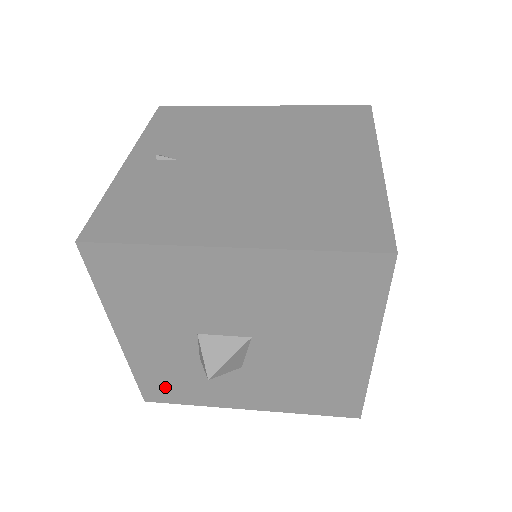
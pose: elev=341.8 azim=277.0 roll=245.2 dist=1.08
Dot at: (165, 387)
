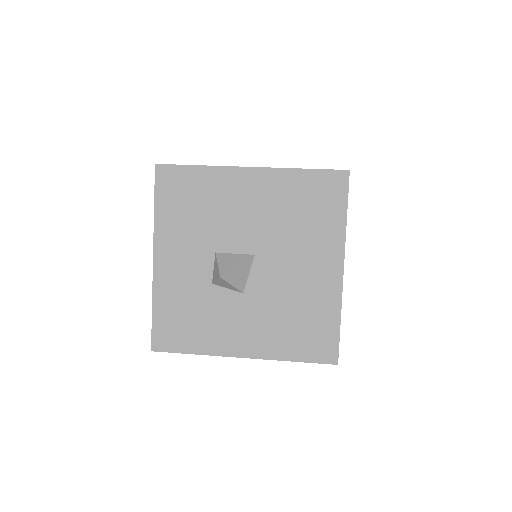
Dot at: (175, 327)
